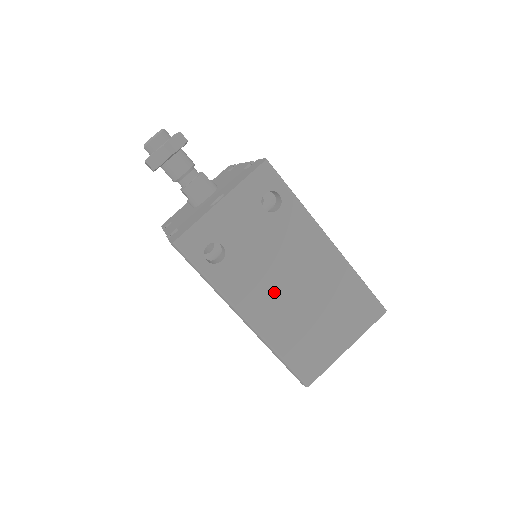
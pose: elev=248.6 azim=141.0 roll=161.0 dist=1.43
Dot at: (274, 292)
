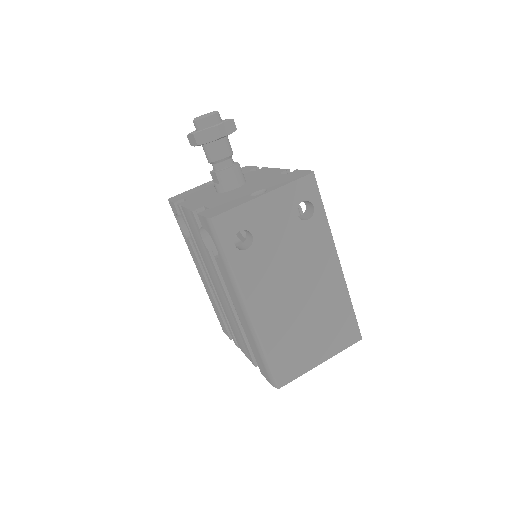
Dot at: (280, 292)
